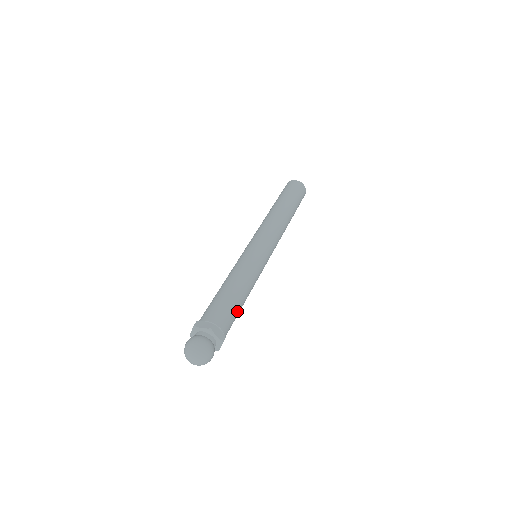
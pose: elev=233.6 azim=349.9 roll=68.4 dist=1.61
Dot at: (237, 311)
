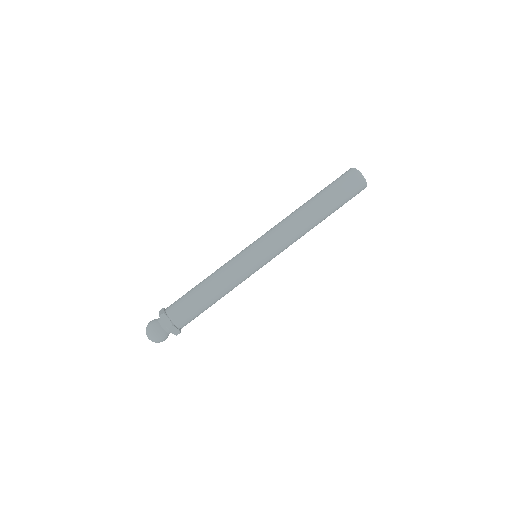
Dot at: (197, 306)
